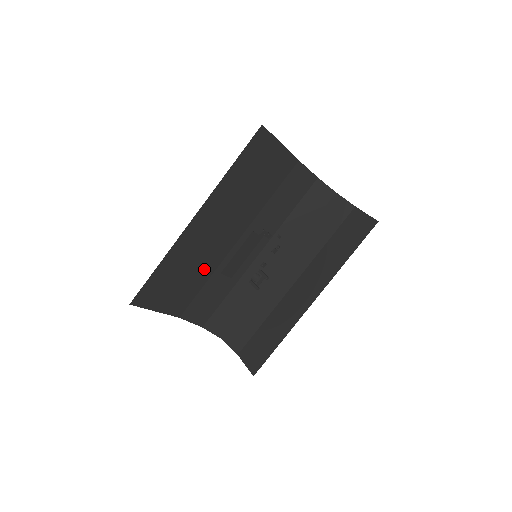
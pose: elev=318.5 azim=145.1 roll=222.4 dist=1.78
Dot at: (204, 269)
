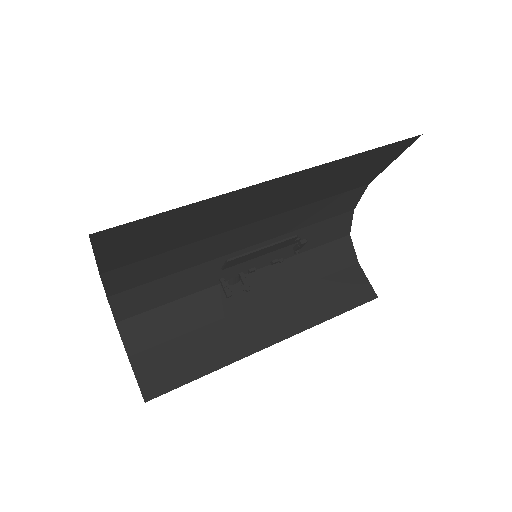
Dot at: (196, 234)
